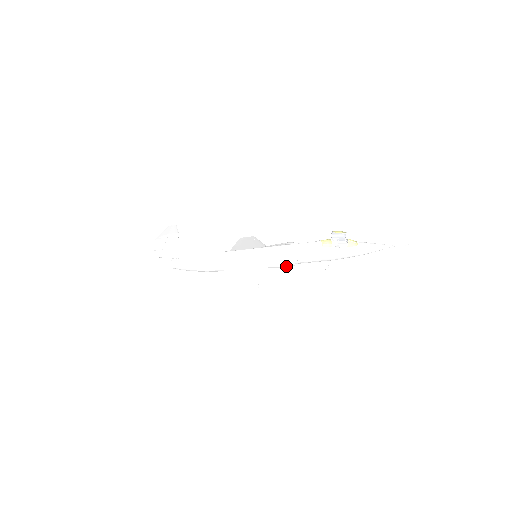
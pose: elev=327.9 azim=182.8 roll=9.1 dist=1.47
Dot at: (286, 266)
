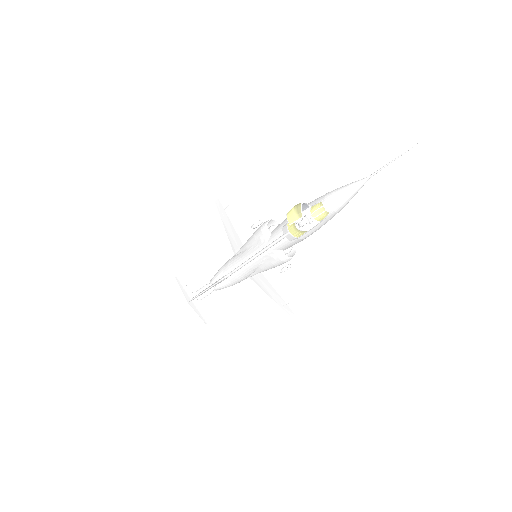
Dot at: occluded
